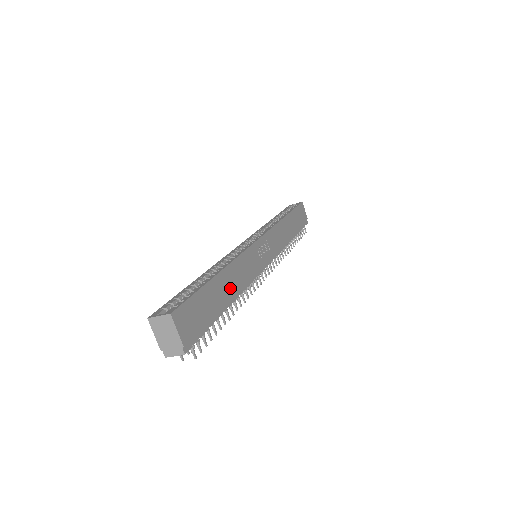
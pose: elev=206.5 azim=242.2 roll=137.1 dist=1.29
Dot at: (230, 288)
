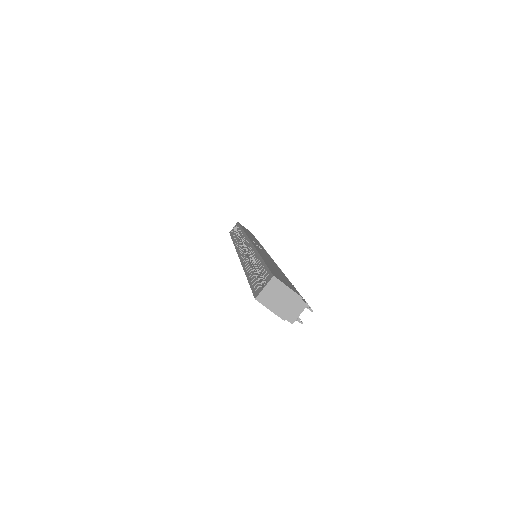
Dot at: (275, 266)
